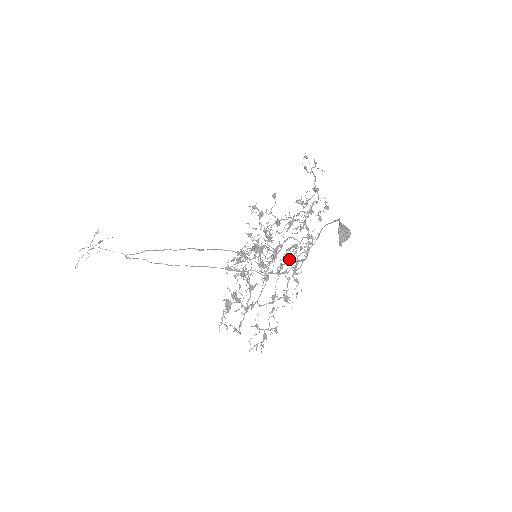
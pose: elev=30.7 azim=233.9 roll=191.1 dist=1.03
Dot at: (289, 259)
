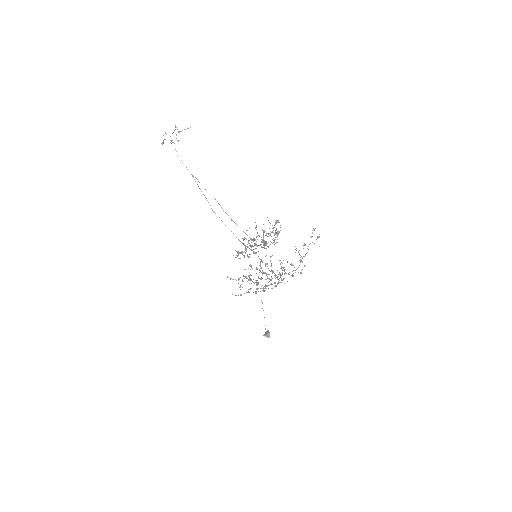
Dot at: occluded
